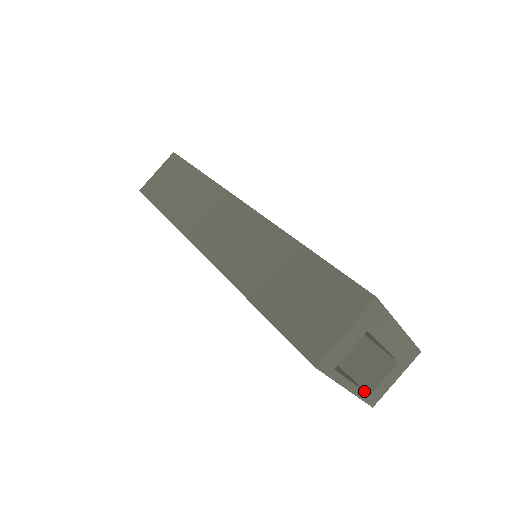
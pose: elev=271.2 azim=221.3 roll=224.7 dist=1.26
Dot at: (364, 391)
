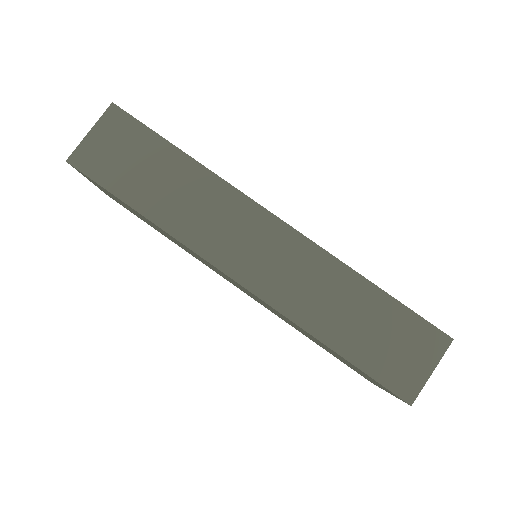
Dot at: occluded
